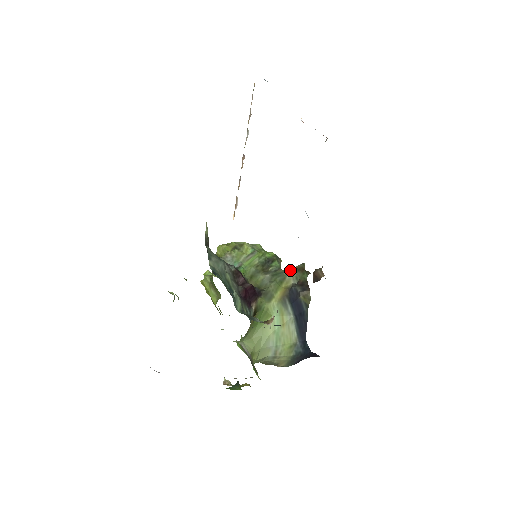
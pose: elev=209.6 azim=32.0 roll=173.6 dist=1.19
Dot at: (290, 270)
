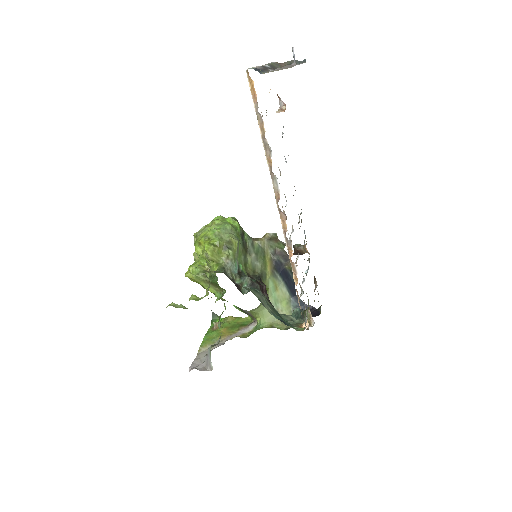
Dot at: (264, 241)
